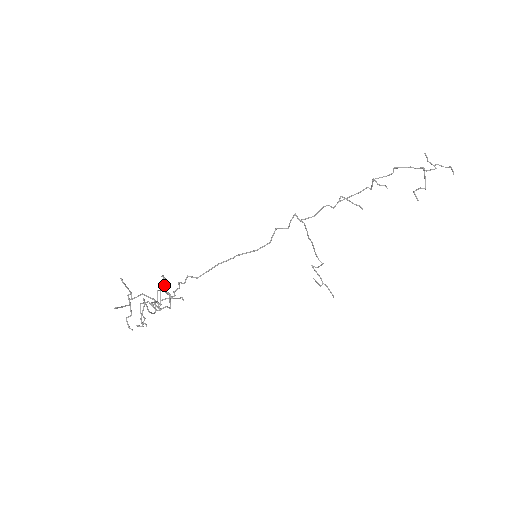
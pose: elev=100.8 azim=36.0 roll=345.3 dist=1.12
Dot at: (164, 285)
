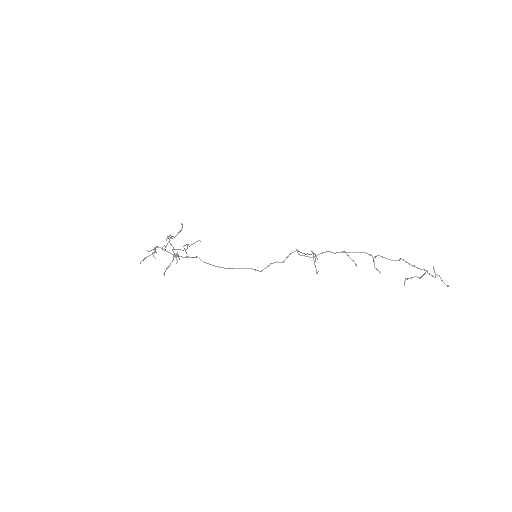
Dot at: (178, 257)
